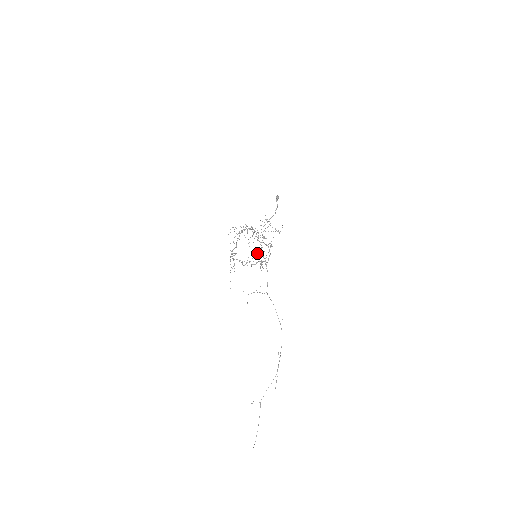
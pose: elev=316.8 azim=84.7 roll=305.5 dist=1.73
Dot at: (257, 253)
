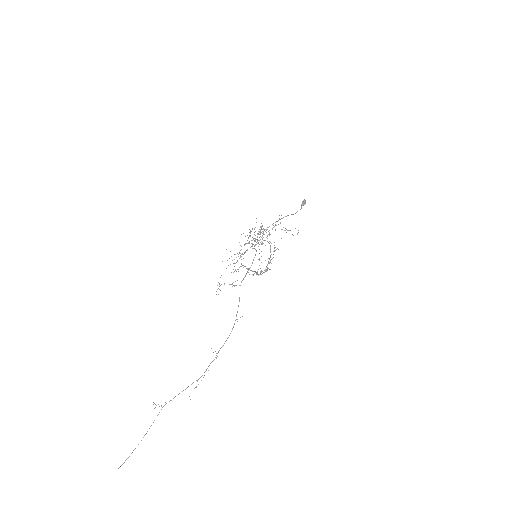
Dot at: (251, 246)
